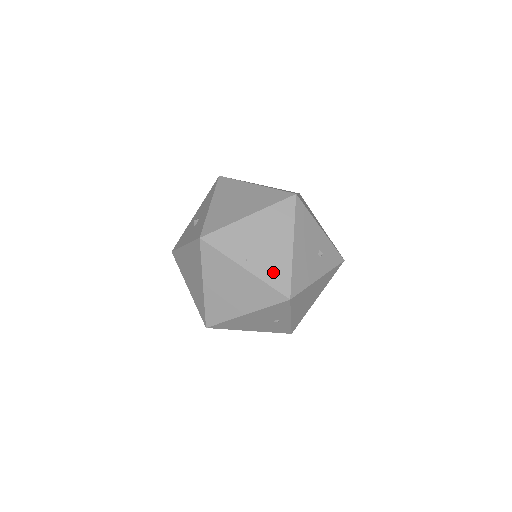
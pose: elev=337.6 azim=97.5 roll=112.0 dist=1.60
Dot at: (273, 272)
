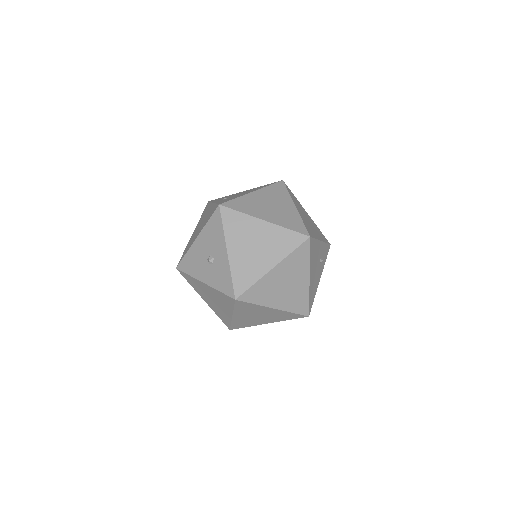
Dot at: (296, 303)
